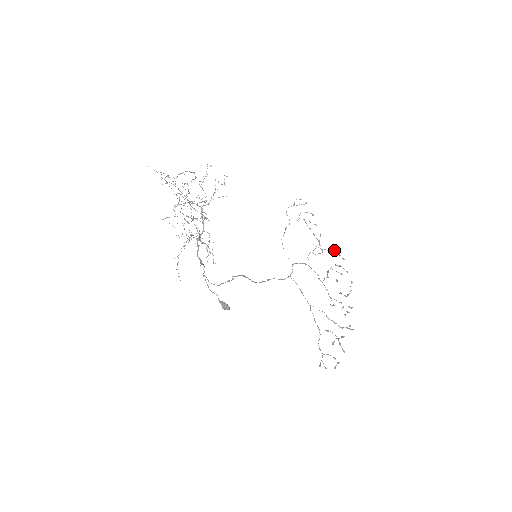
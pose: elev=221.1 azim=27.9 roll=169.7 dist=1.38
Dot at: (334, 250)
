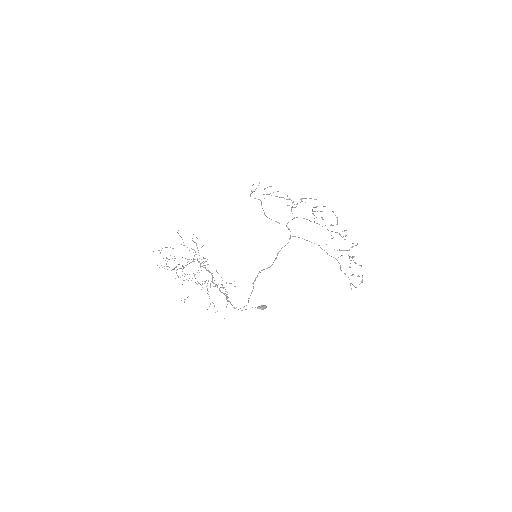
Dot at: occluded
